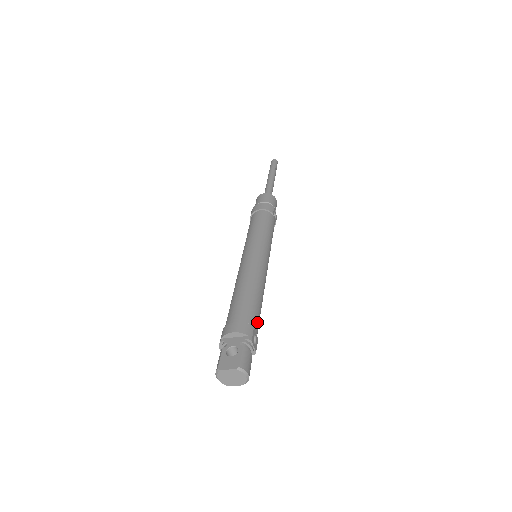
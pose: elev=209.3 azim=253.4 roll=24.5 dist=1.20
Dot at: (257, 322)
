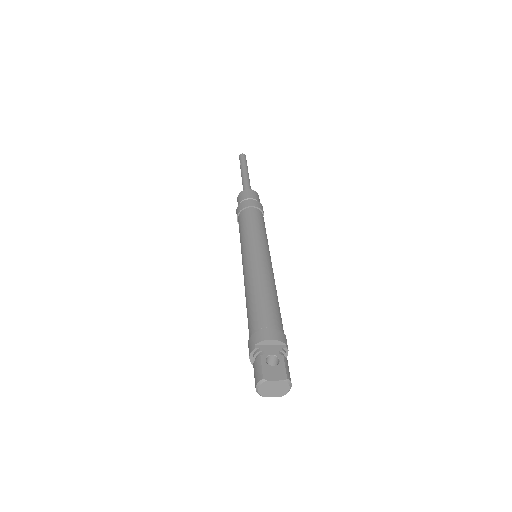
Dot at: occluded
